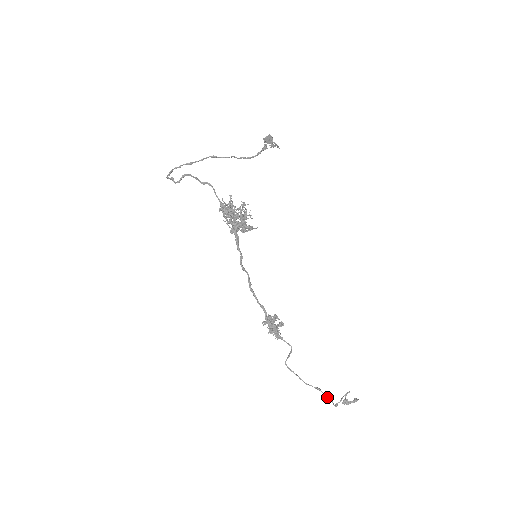
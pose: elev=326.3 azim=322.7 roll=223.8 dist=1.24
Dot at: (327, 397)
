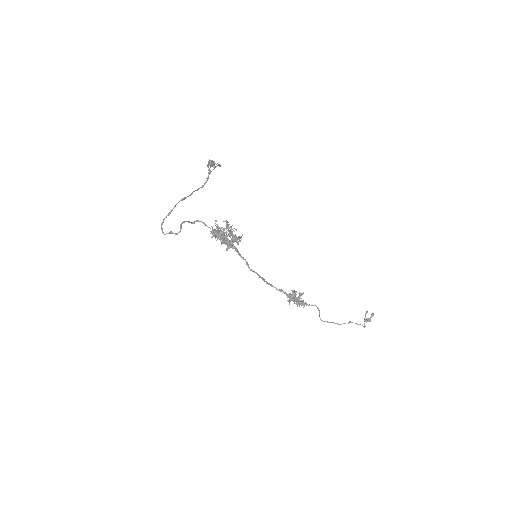
Dot at: (357, 324)
